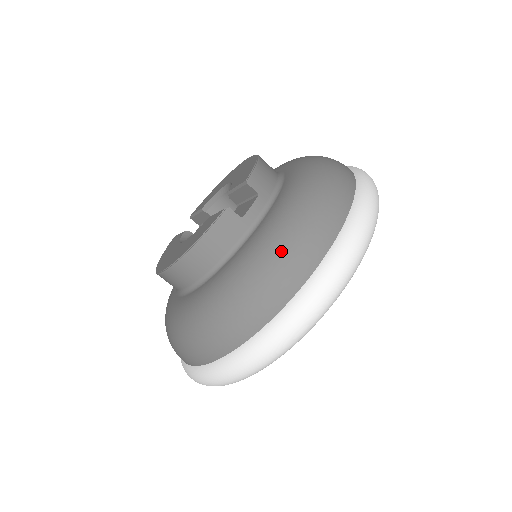
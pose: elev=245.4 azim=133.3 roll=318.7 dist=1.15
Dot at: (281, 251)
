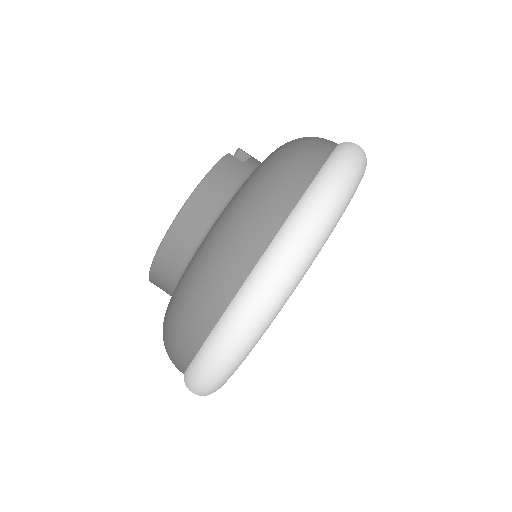
Dot at: (292, 148)
